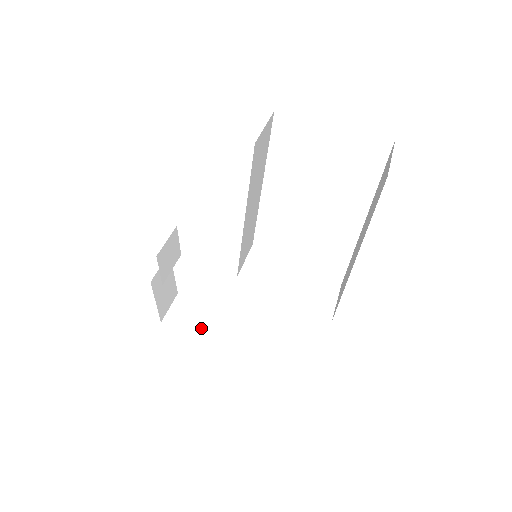
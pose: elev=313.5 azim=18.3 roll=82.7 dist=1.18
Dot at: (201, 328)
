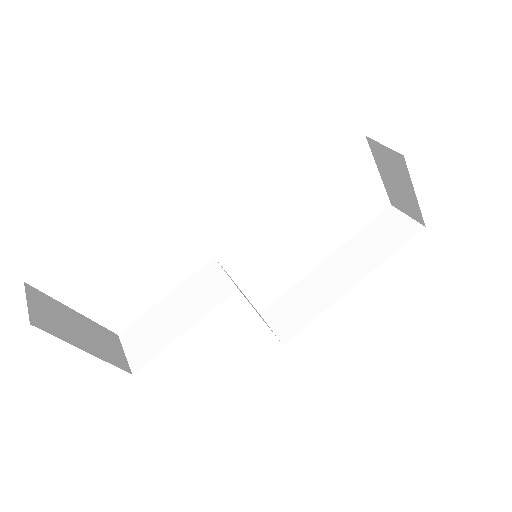
Dot at: (88, 345)
